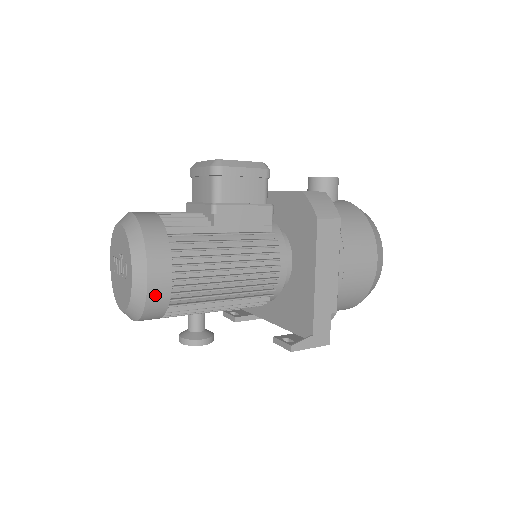
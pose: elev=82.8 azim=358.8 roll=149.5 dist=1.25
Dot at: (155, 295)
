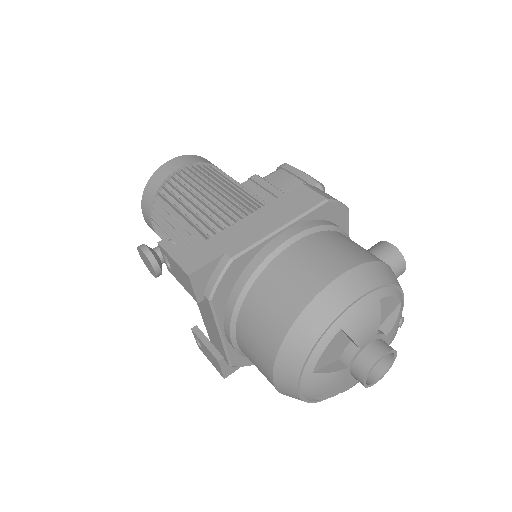
Dot at: (161, 173)
